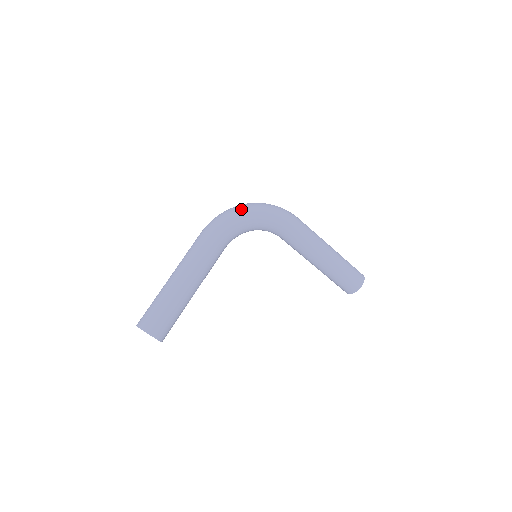
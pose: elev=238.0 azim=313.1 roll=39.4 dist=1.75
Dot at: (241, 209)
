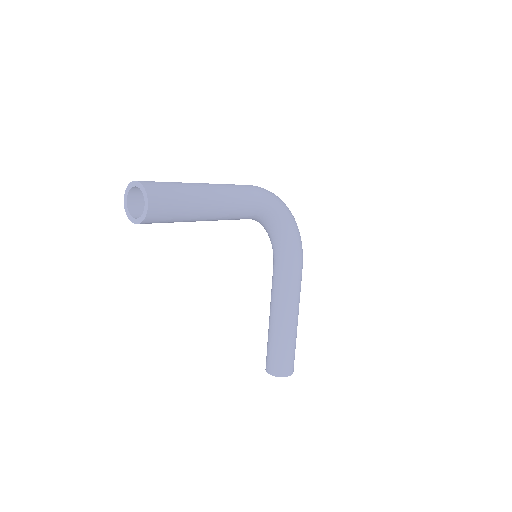
Dot at: occluded
